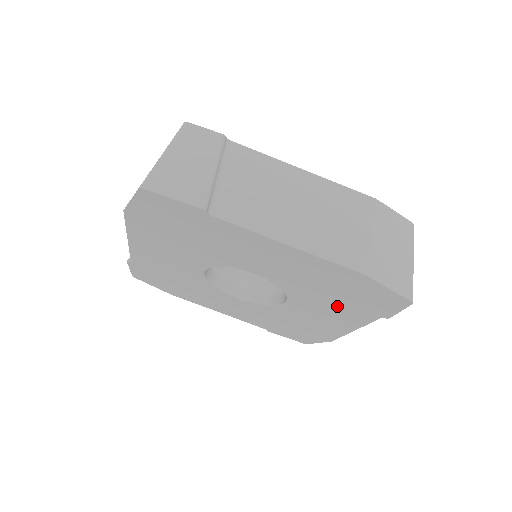
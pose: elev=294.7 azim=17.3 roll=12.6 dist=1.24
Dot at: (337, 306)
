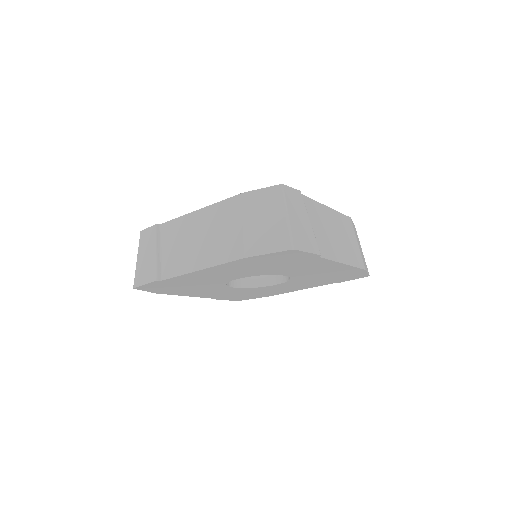
Dot at: (295, 265)
